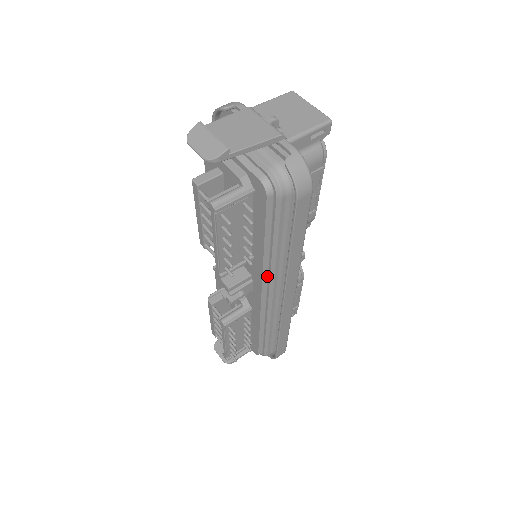
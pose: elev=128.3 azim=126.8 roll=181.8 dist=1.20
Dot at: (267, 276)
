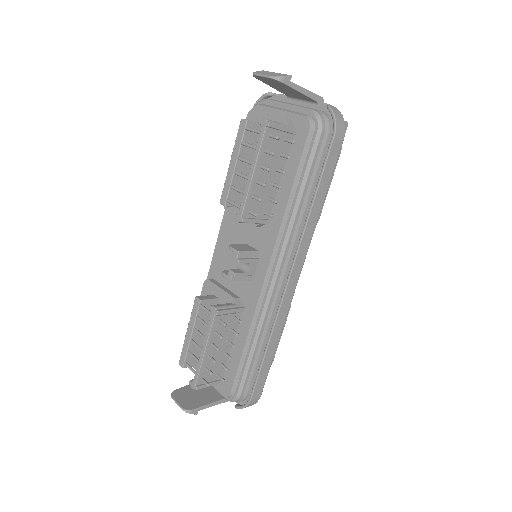
Dot at: (280, 243)
